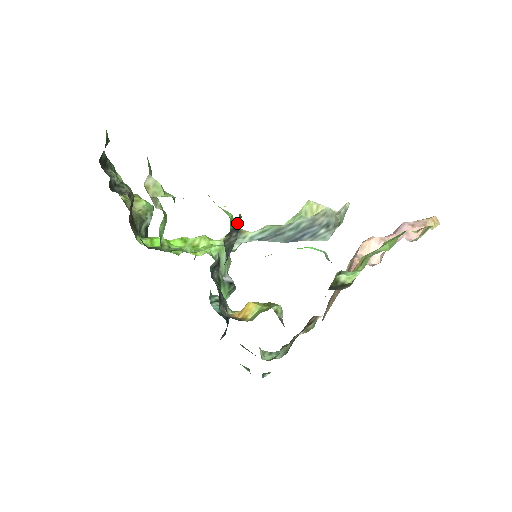
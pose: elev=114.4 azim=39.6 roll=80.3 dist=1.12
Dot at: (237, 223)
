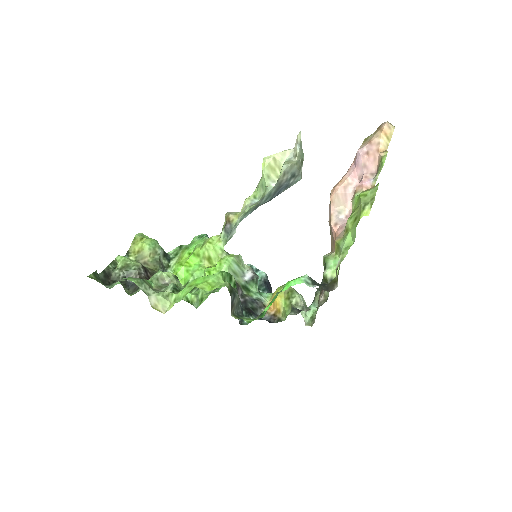
Dot at: (231, 295)
